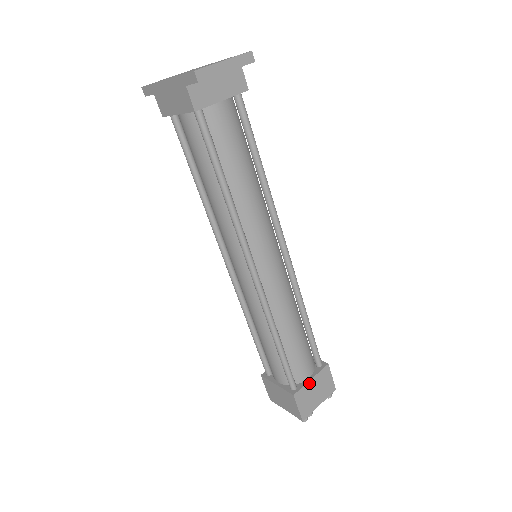
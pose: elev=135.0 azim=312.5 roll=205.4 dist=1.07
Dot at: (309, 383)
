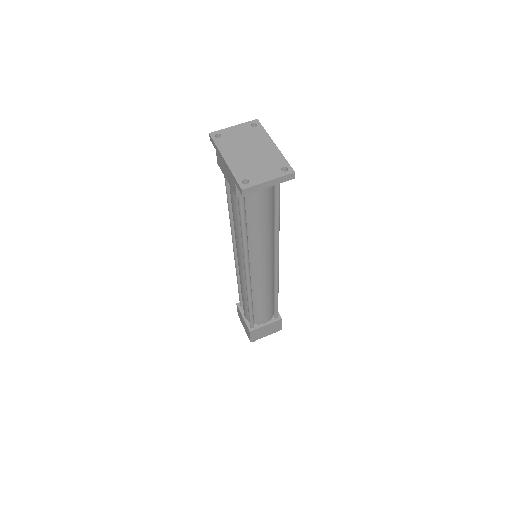
Dot at: (263, 327)
